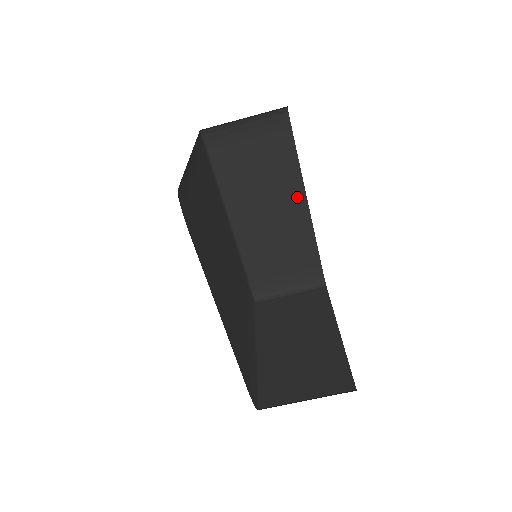
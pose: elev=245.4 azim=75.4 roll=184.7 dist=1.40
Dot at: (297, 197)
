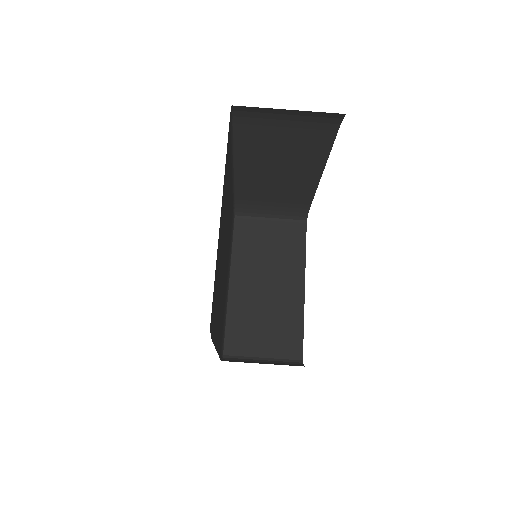
Dot at: (314, 168)
